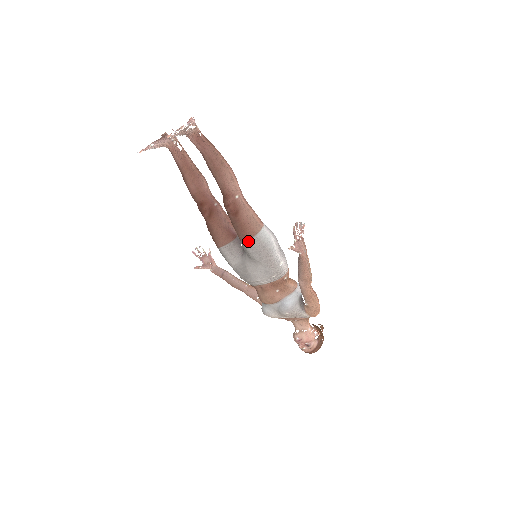
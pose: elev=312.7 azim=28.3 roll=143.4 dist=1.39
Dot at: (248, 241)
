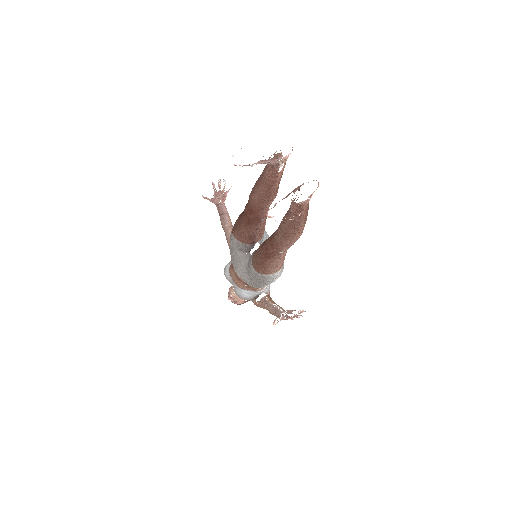
Dot at: (256, 272)
